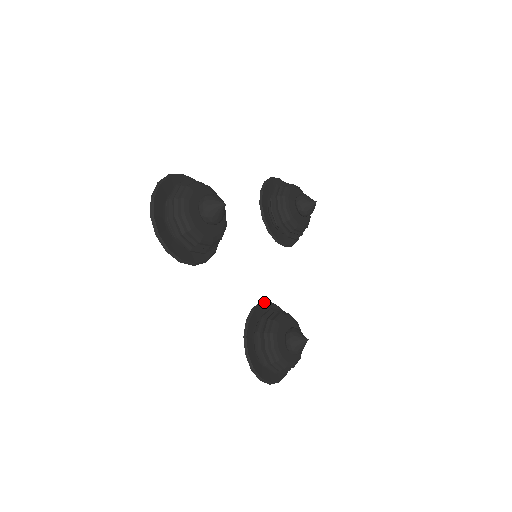
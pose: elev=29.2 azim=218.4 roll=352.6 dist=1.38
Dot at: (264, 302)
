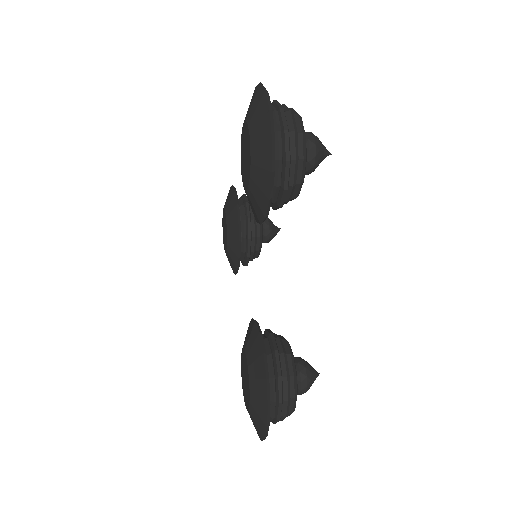
Dot at: occluded
